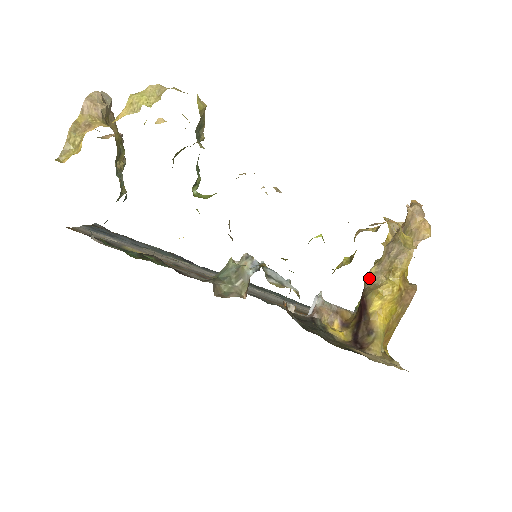
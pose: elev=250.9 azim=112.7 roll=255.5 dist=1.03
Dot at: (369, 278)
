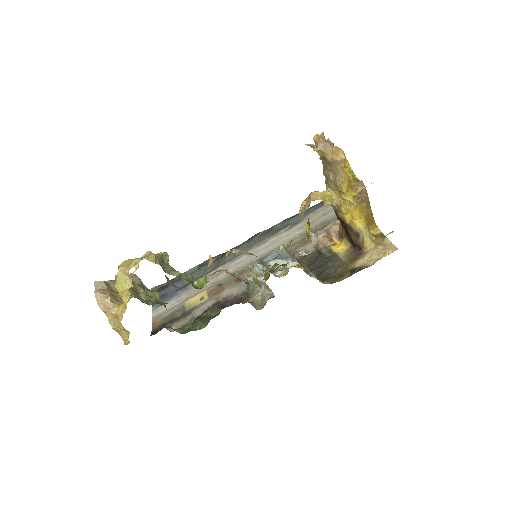
Dot at: occluded
